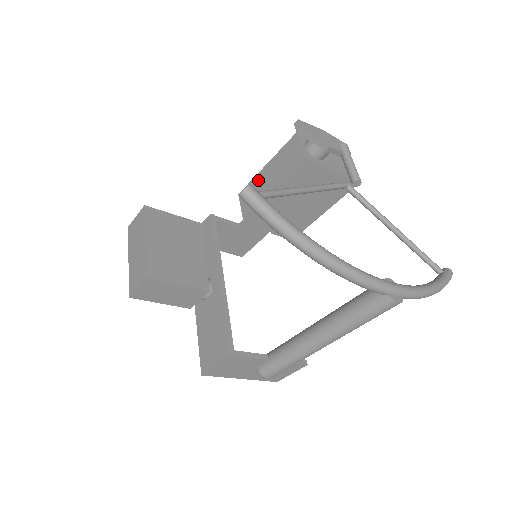
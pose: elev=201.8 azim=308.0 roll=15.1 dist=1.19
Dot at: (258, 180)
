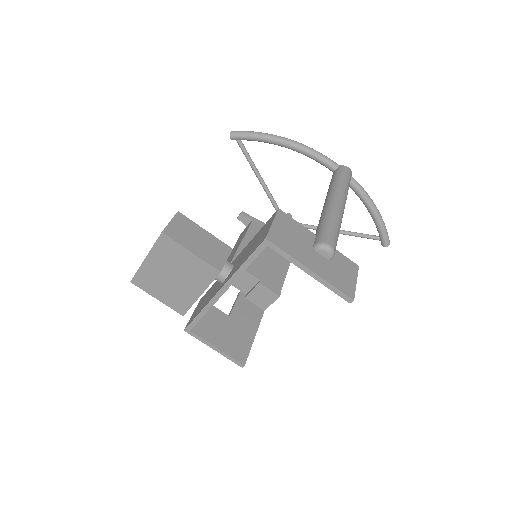
Dot at: occluded
